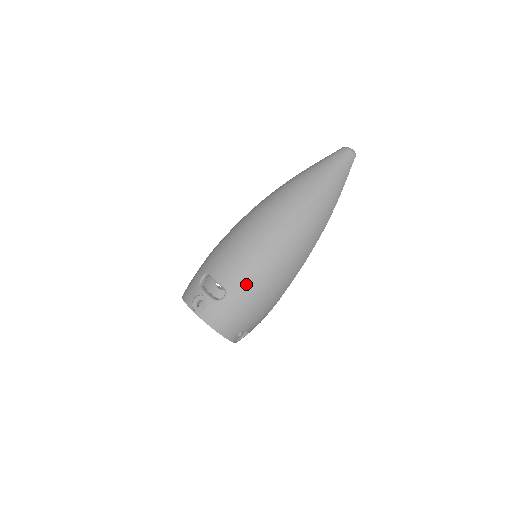
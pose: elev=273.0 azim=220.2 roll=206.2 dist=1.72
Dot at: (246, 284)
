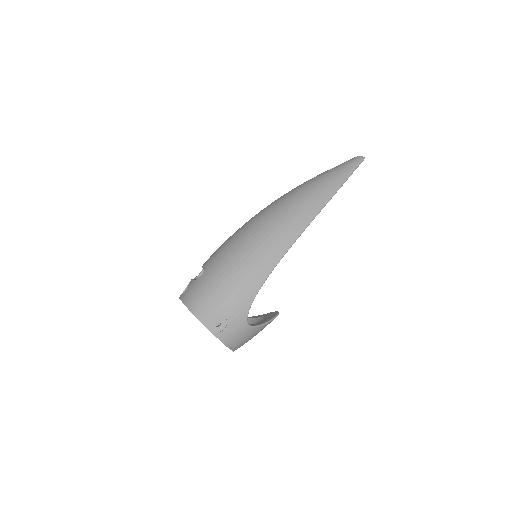
Dot at: (222, 259)
